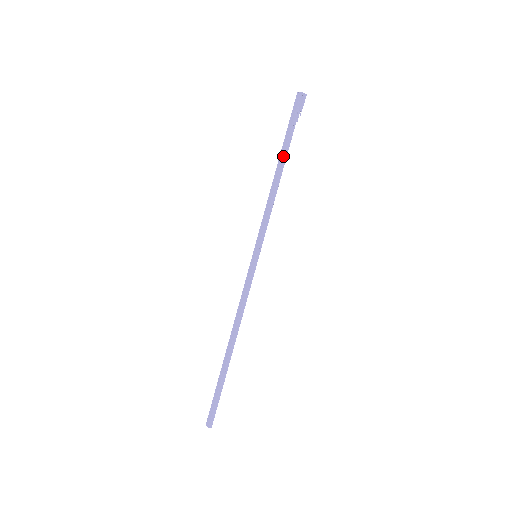
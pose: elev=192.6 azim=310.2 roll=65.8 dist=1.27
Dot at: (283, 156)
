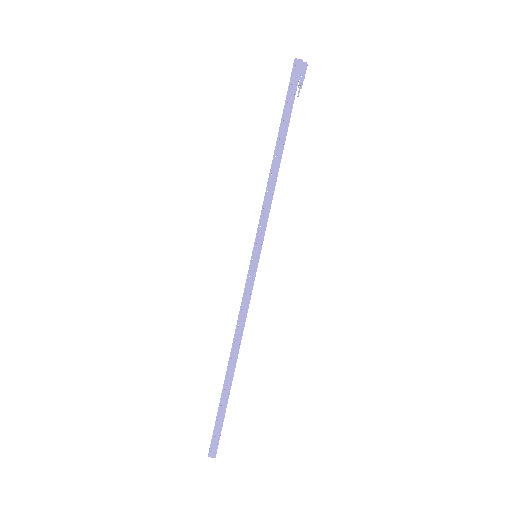
Dot at: (285, 137)
